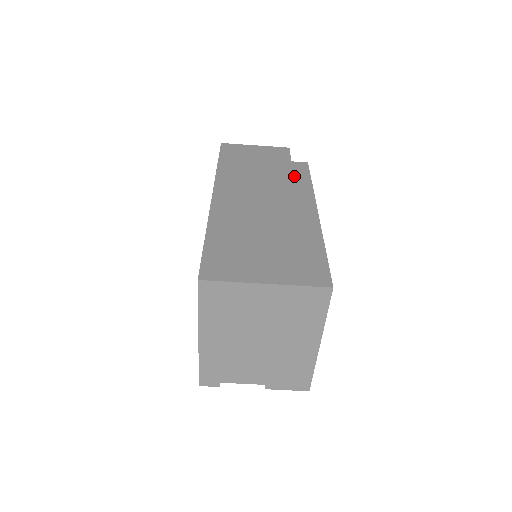
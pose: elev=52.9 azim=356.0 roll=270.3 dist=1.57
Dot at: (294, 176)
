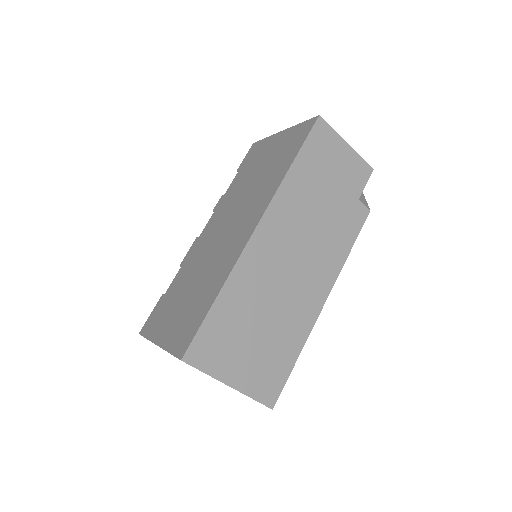
Dot at: (344, 231)
